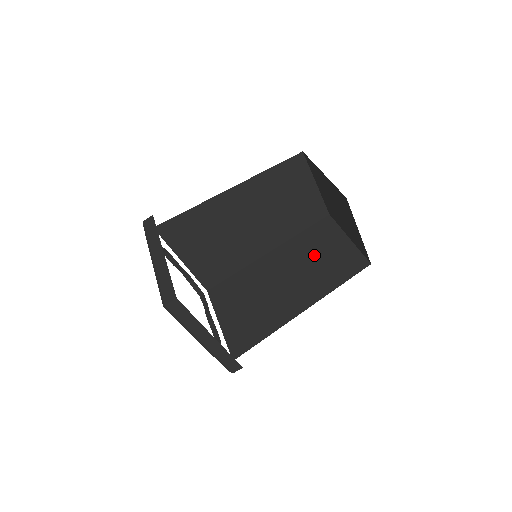
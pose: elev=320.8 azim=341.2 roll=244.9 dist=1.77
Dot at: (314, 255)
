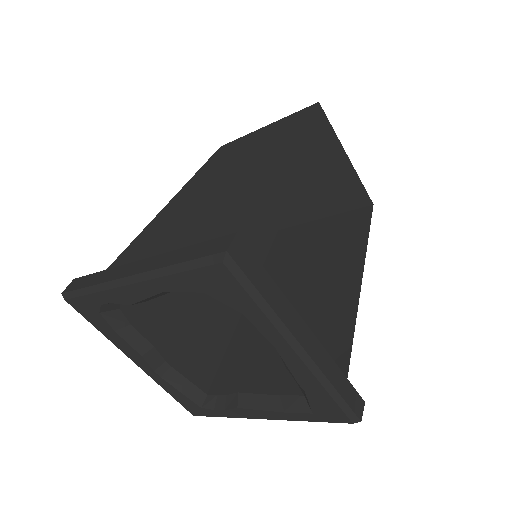
Dot at: (305, 255)
